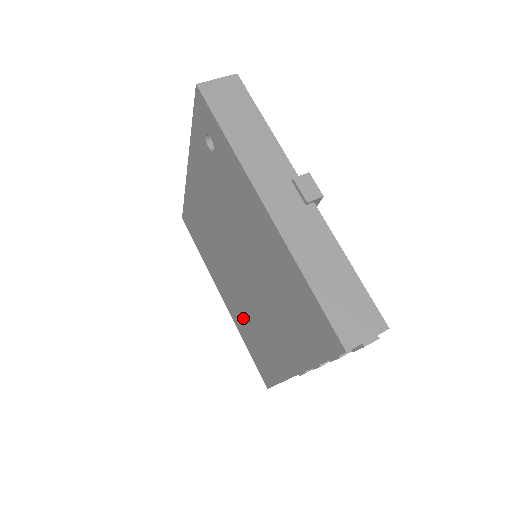
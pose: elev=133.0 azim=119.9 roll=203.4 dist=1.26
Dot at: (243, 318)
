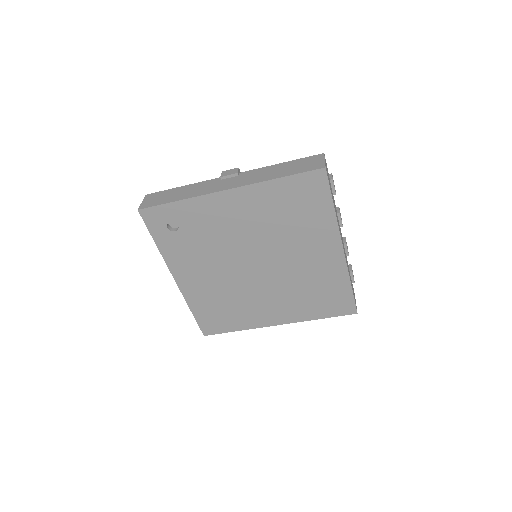
Dot at: (296, 300)
